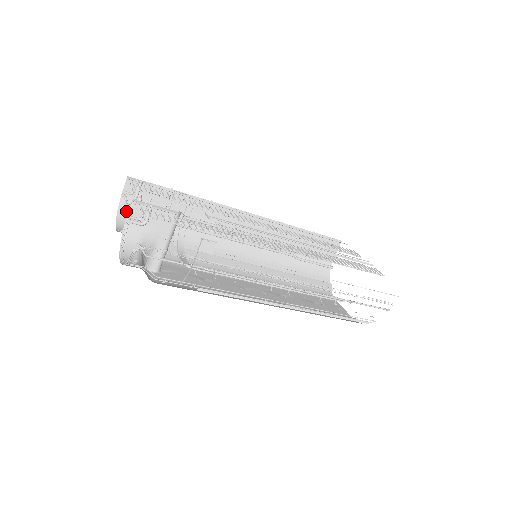
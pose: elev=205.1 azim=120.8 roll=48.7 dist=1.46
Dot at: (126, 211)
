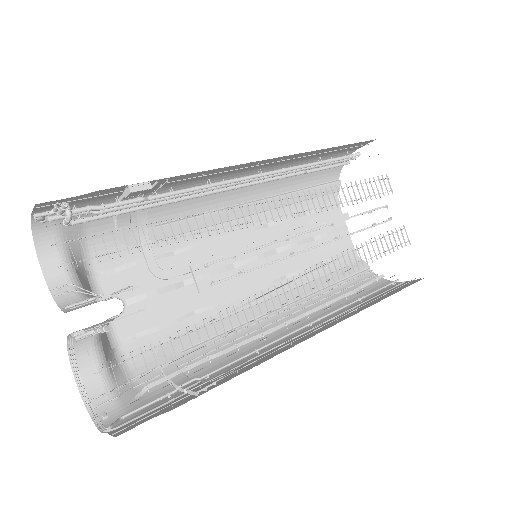
Dot at: (46, 224)
